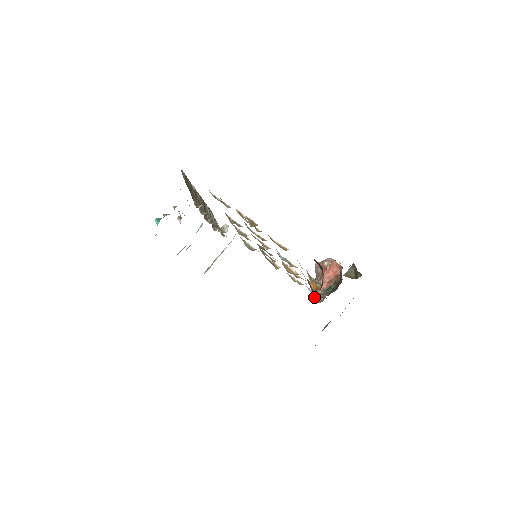
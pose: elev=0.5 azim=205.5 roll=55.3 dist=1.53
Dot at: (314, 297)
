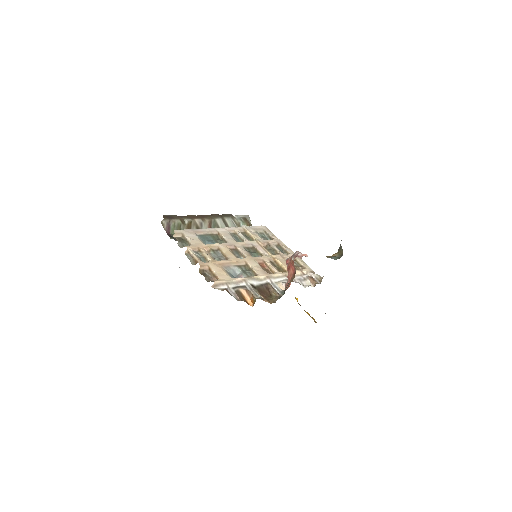
Dot at: (311, 282)
